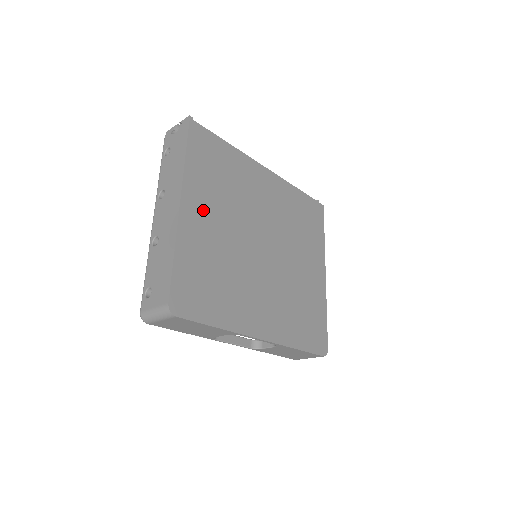
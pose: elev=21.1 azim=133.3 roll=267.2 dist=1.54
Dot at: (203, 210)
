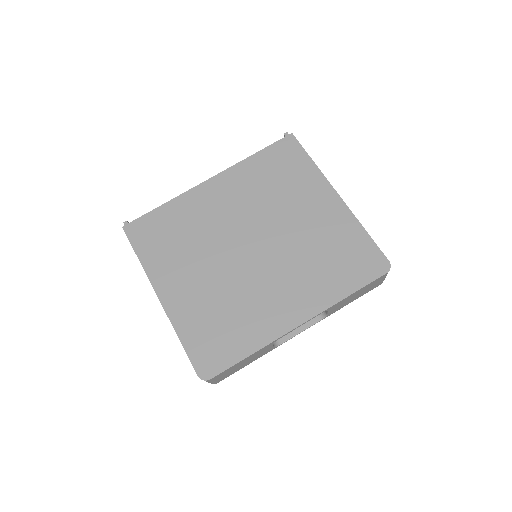
Dot at: (178, 281)
